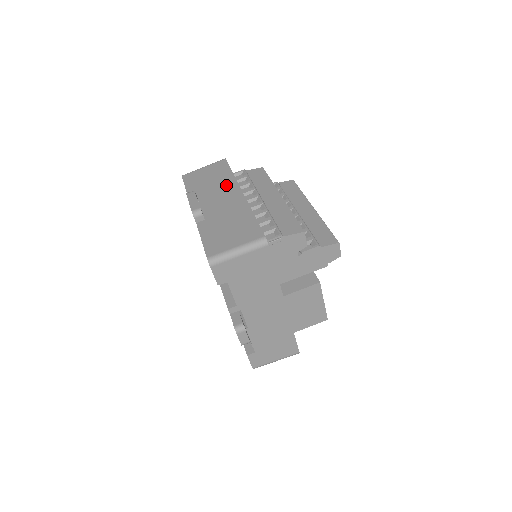
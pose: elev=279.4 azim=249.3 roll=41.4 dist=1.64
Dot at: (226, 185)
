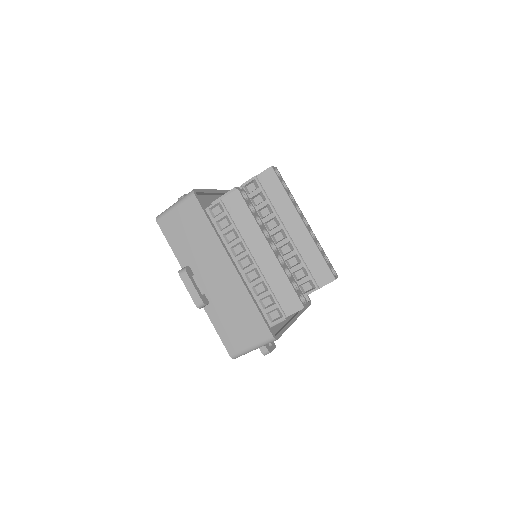
Dot at: (212, 249)
